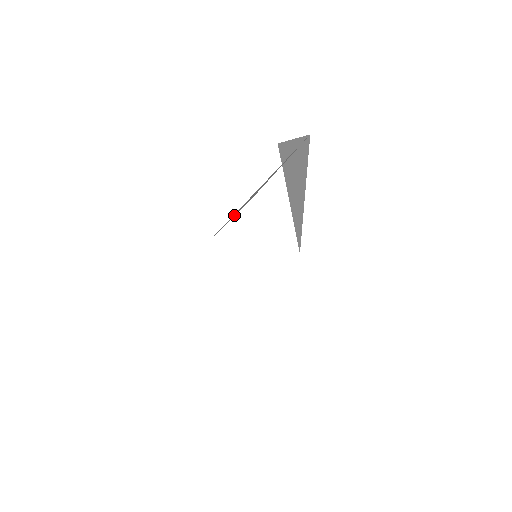
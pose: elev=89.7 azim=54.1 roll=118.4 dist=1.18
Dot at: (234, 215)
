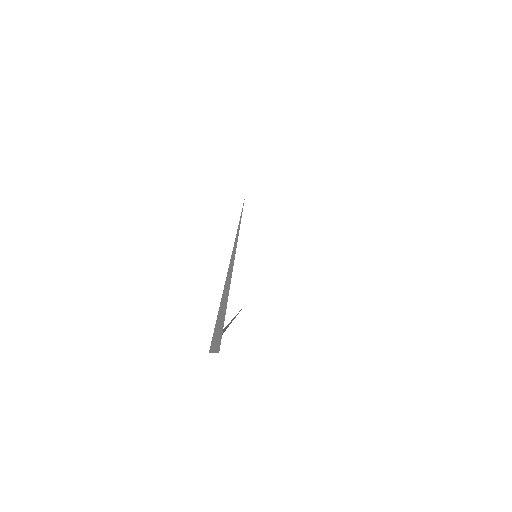
Dot at: (213, 352)
